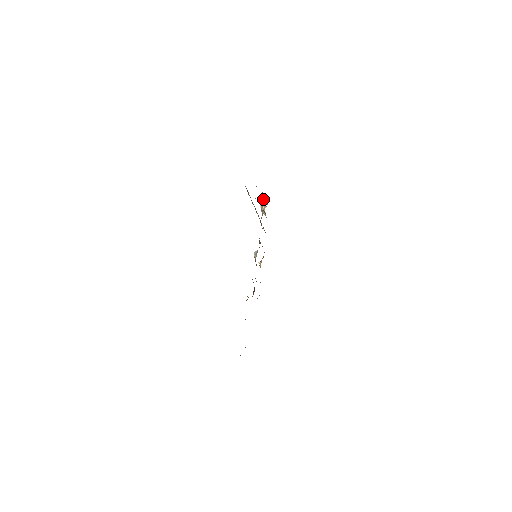
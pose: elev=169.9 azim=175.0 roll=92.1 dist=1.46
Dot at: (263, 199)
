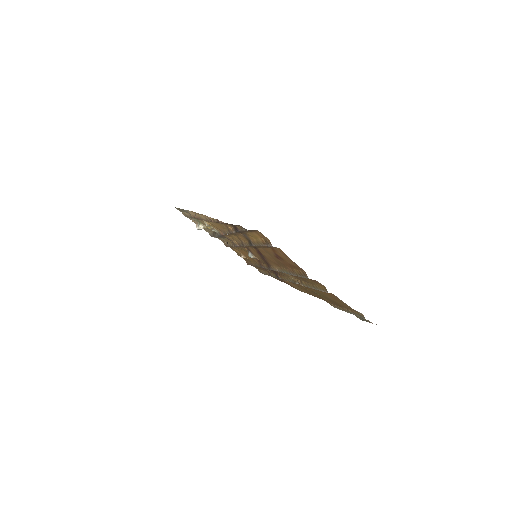
Dot at: (207, 222)
